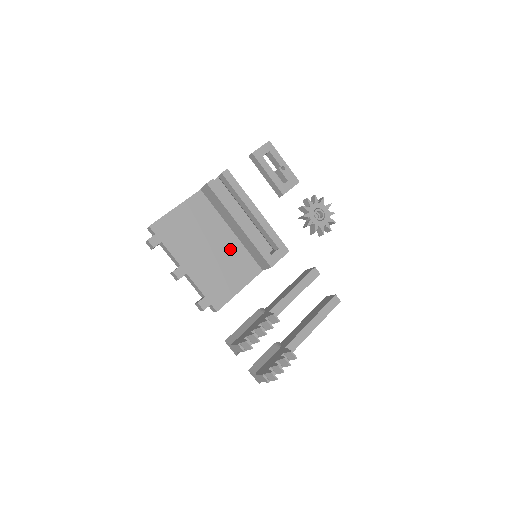
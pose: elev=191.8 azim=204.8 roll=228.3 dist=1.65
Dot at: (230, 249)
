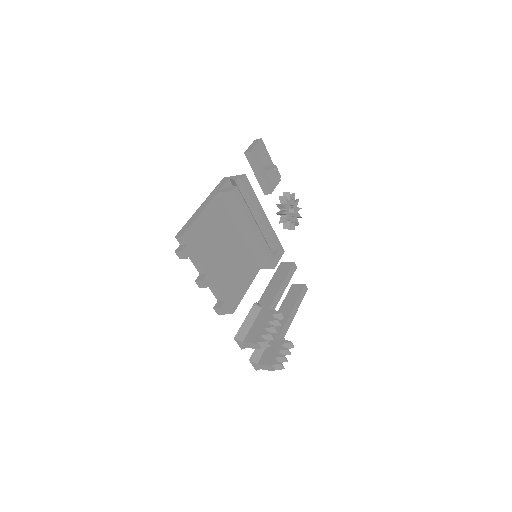
Dot at: (239, 252)
